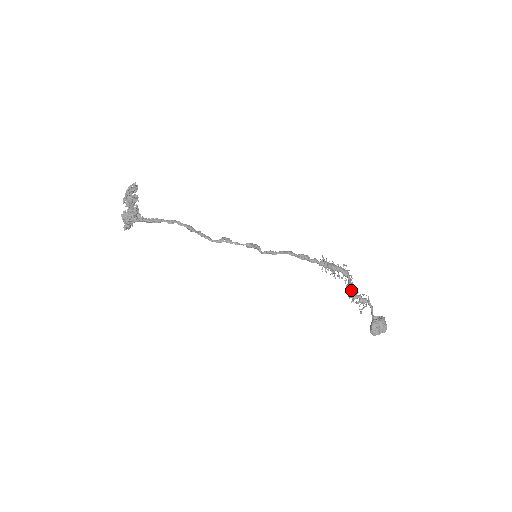
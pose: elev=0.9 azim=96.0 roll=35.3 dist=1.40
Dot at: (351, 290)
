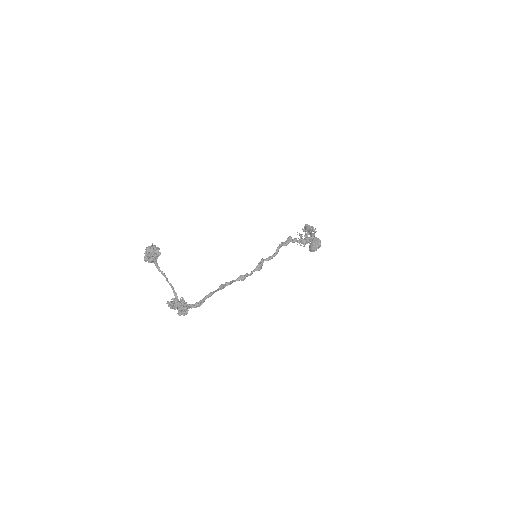
Dot at: (307, 231)
